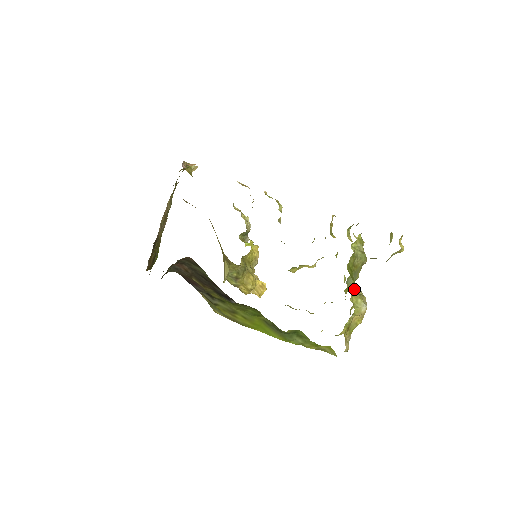
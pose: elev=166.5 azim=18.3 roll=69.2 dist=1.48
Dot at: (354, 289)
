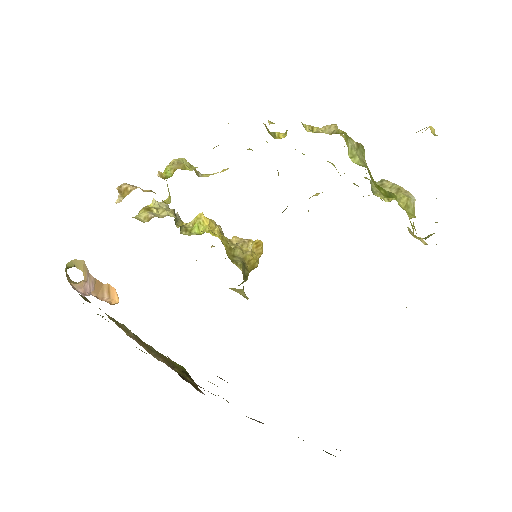
Dot at: (398, 201)
